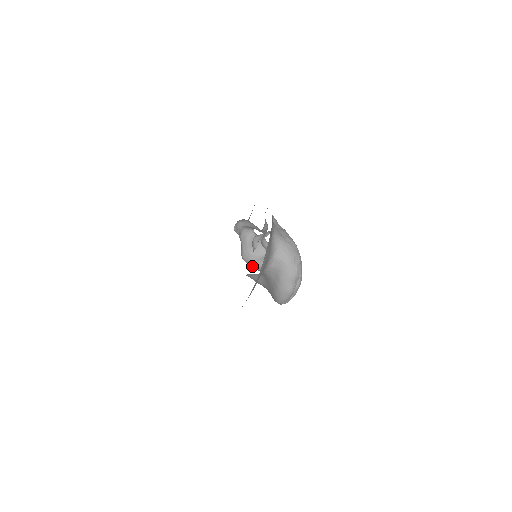
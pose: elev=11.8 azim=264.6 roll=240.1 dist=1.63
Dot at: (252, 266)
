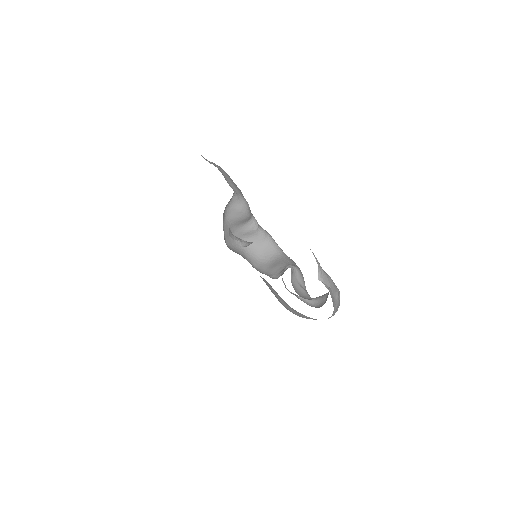
Dot at: (235, 245)
